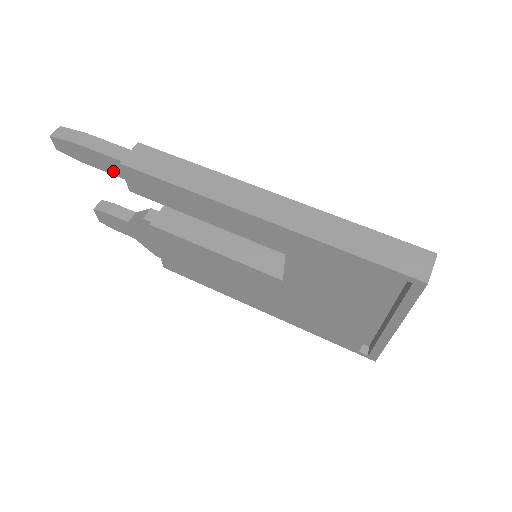
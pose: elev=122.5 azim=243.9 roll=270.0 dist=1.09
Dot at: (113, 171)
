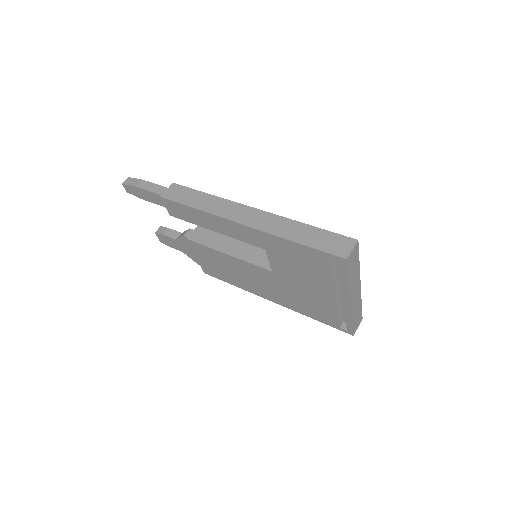
Dot at: (160, 203)
